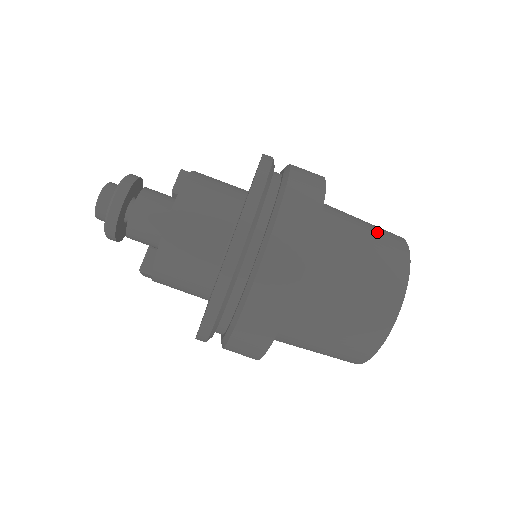
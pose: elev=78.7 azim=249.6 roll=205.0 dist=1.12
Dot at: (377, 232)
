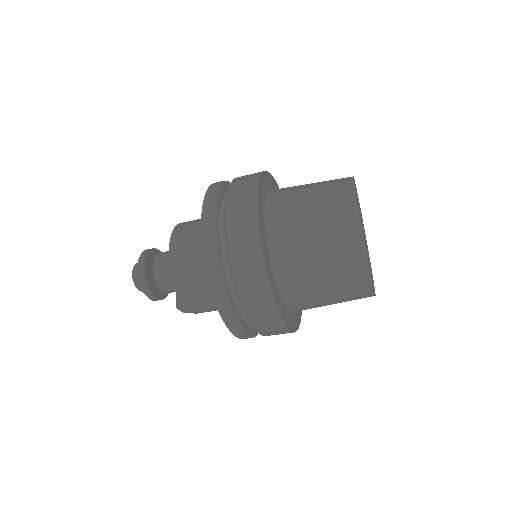
Dot at: (323, 183)
